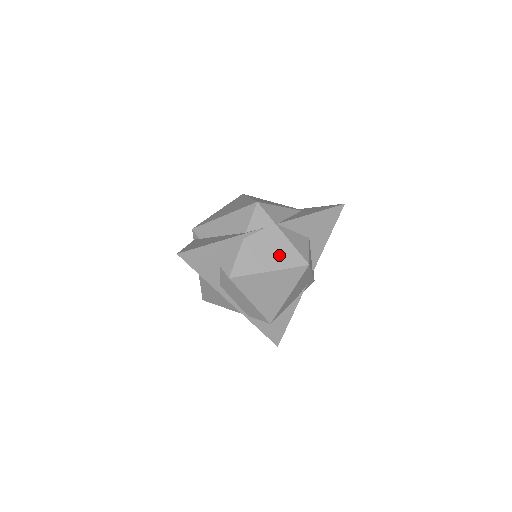
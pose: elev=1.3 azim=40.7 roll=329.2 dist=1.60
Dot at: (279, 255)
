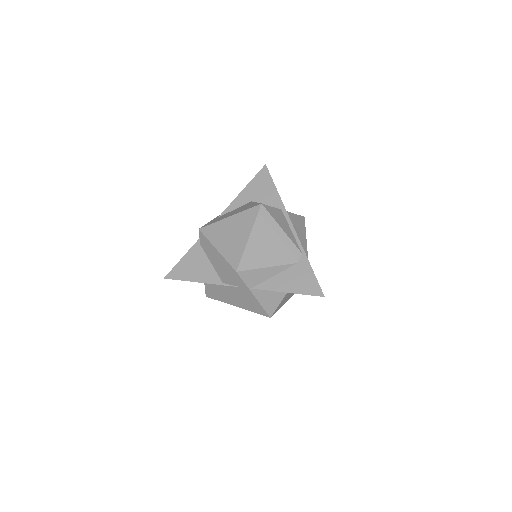
Dot at: (247, 304)
